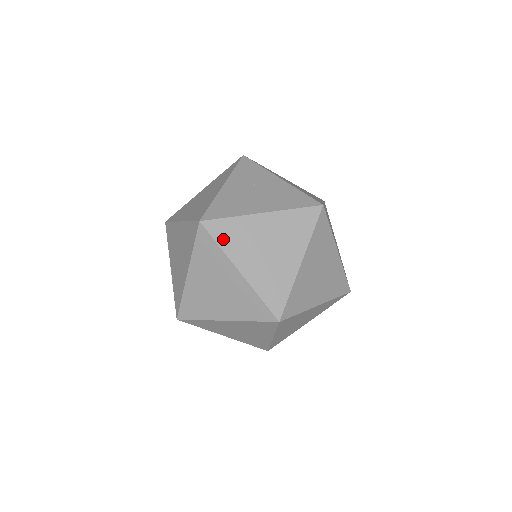
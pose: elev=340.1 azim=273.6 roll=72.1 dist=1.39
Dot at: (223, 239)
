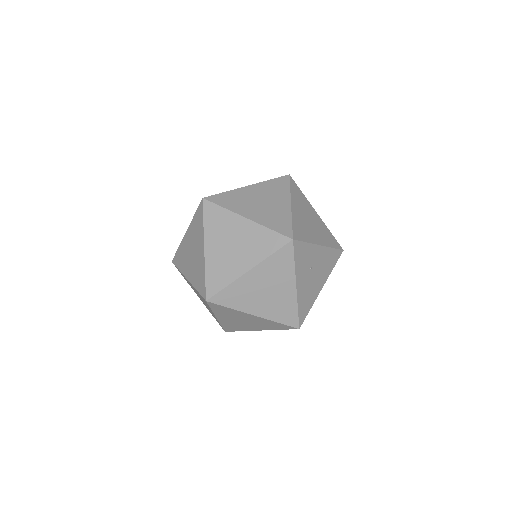
Dot at: occluded
